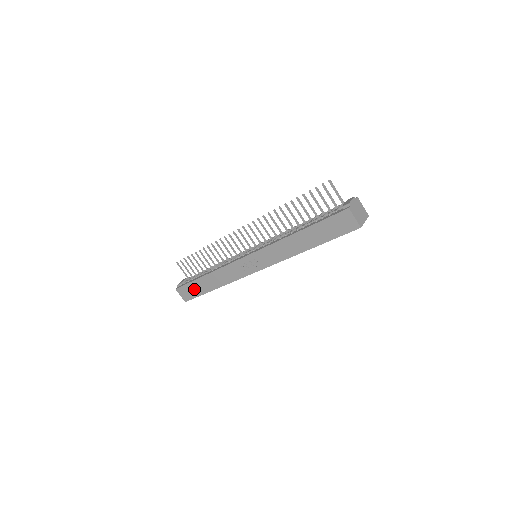
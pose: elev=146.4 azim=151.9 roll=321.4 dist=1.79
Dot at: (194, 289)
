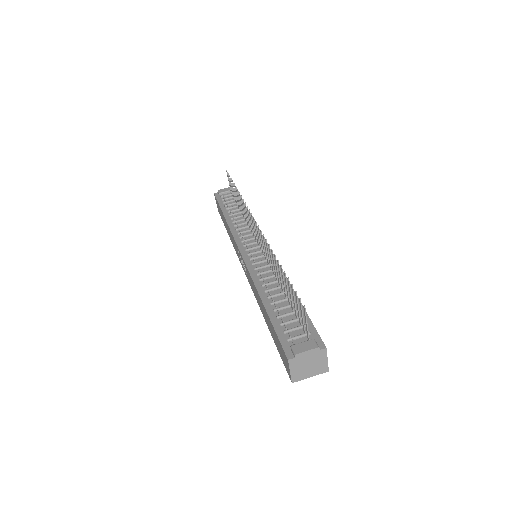
Dot at: occluded
